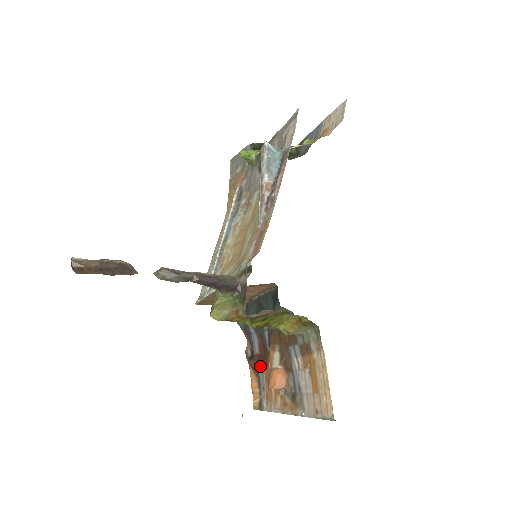
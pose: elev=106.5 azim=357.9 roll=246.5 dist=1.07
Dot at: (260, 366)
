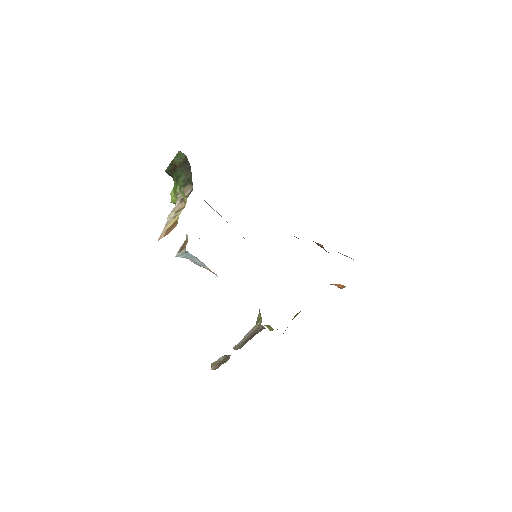
Dot at: occluded
